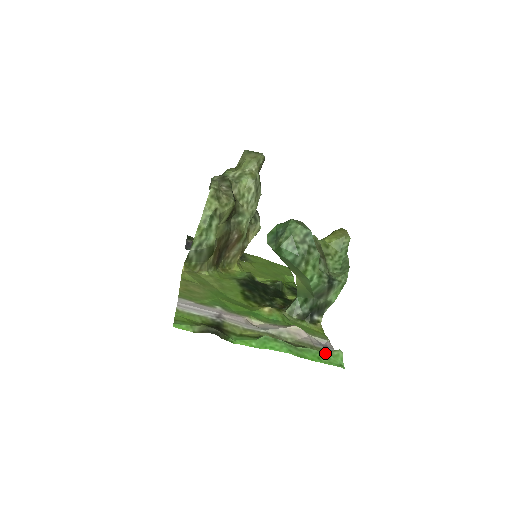
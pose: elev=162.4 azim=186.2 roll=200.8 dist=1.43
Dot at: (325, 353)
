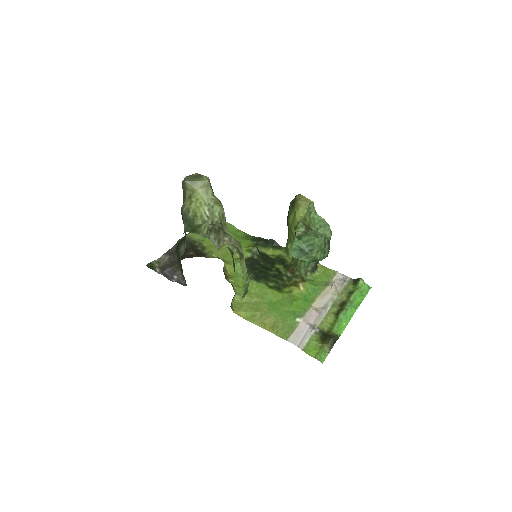
Dot at: (359, 288)
